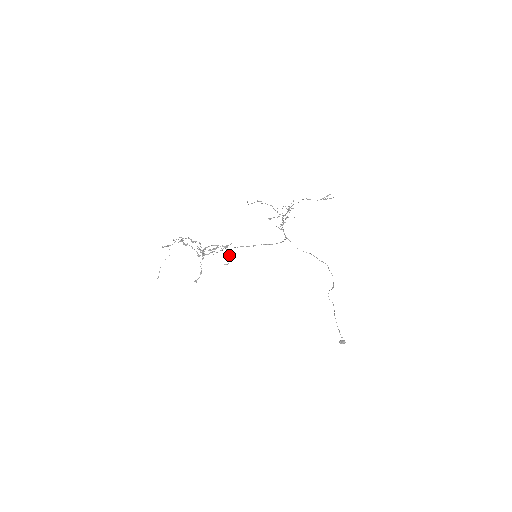
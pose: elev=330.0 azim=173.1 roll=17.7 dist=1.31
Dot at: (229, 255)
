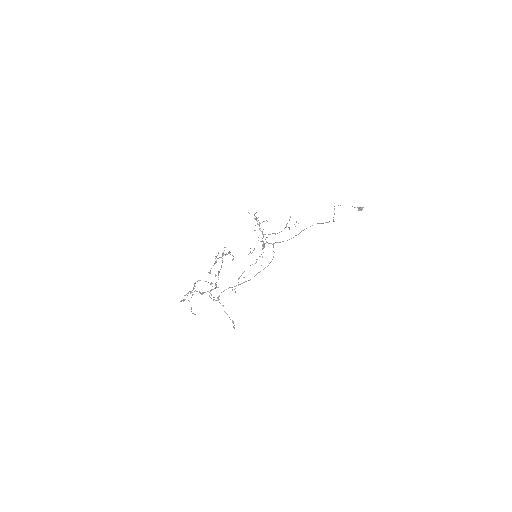
Dot at: (230, 254)
